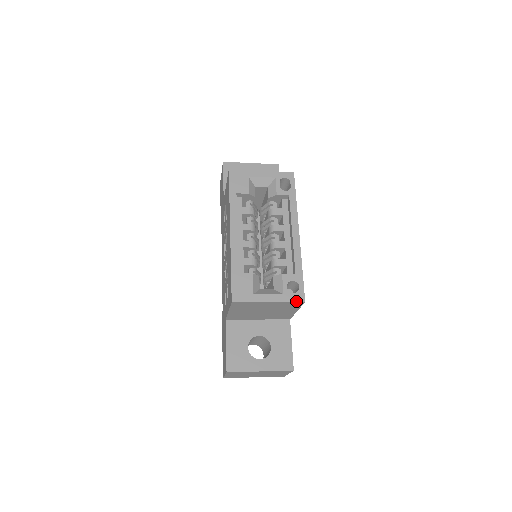
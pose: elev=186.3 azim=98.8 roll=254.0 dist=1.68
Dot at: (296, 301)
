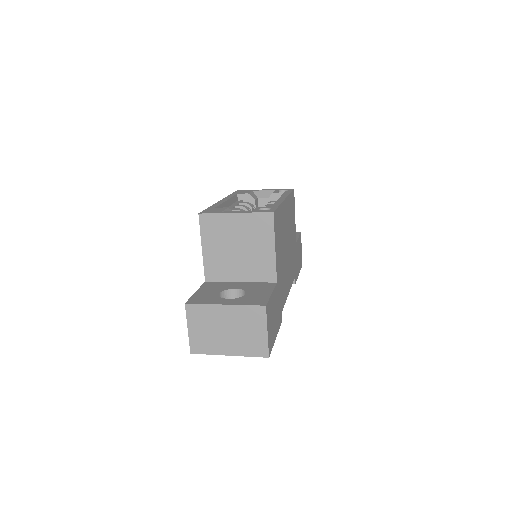
Dot at: (264, 212)
